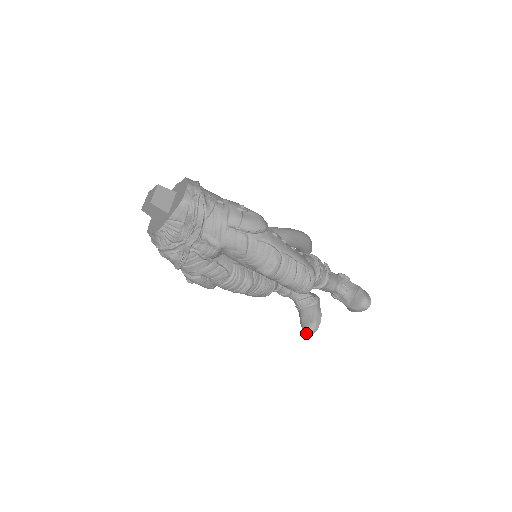
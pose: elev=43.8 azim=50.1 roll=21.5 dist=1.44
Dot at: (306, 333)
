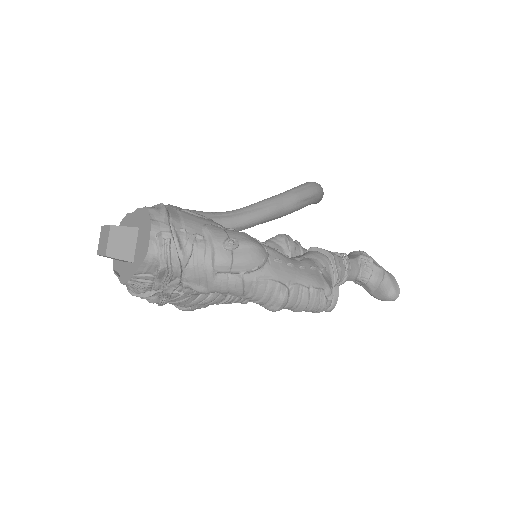
Dot at: occluded
